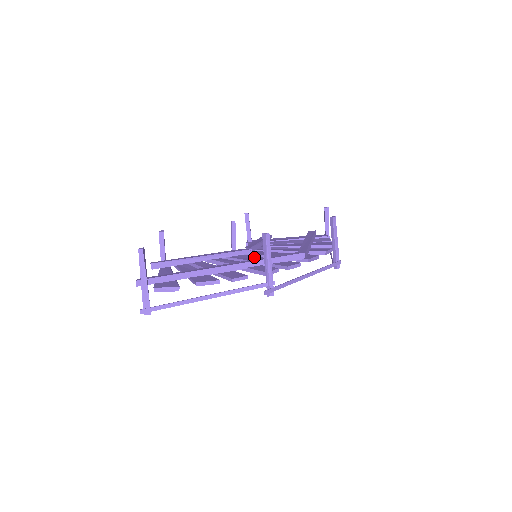
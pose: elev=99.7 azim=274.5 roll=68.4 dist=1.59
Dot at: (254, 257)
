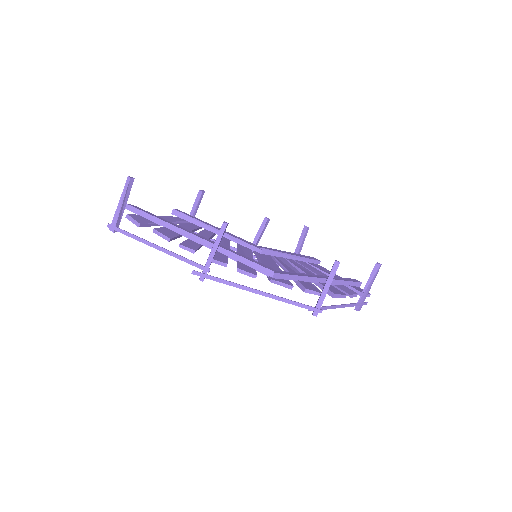
Dot at: (249, 254)
